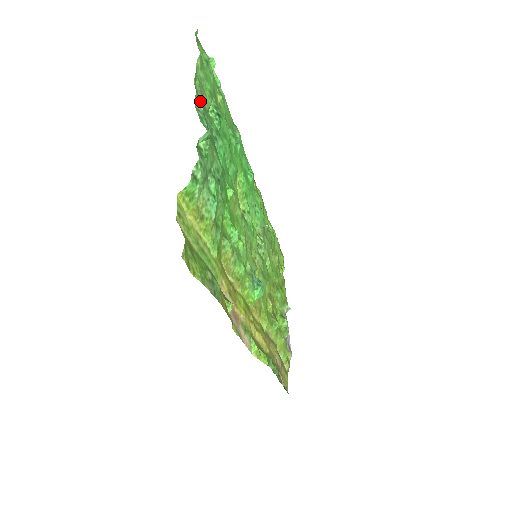
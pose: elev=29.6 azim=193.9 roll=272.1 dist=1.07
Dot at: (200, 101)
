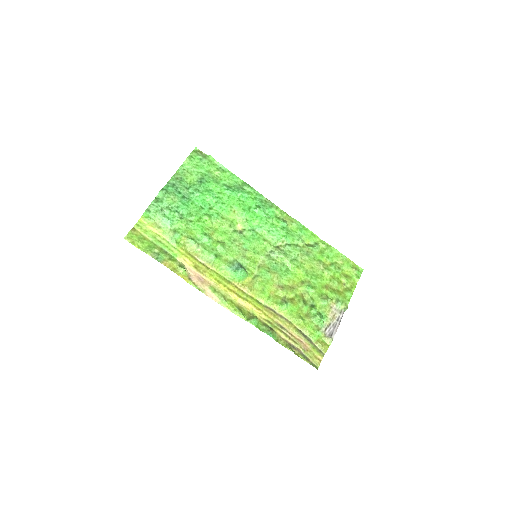
Dot at: (176, 179)
